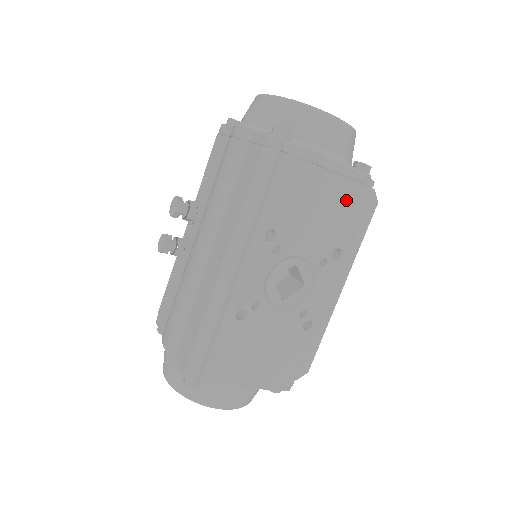
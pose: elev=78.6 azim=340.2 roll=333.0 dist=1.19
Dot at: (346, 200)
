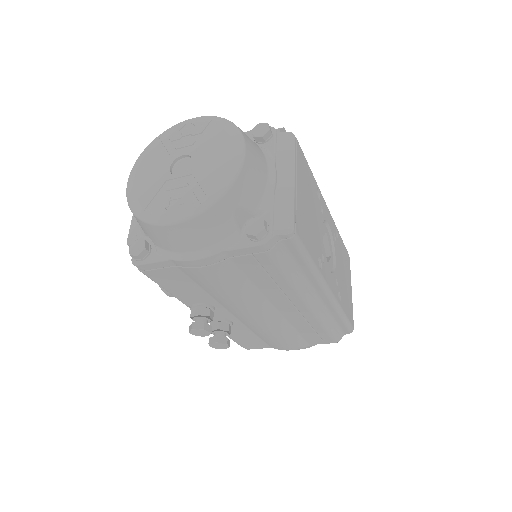
Dot at: (303, 173)
